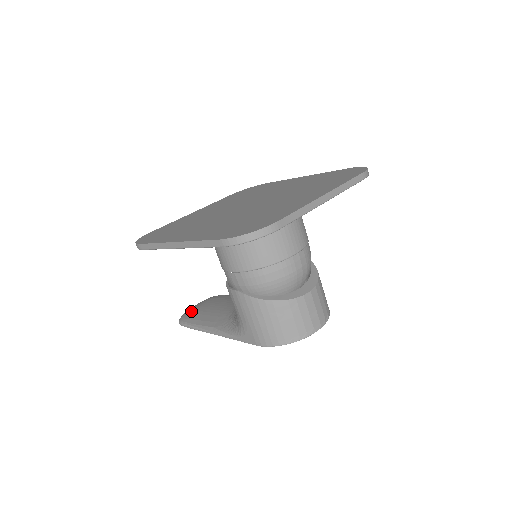
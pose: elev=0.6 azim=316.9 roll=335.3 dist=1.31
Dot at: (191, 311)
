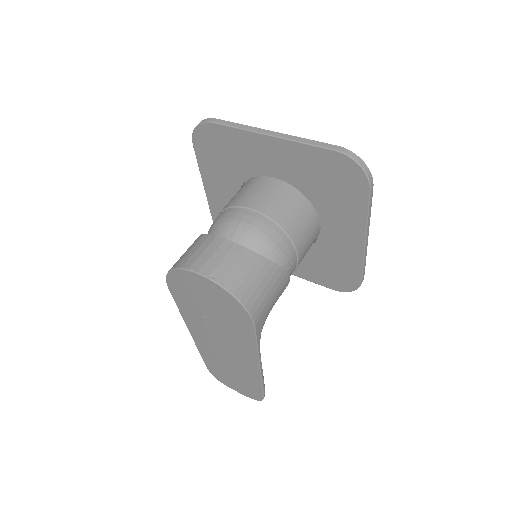
Dot at: occluded
